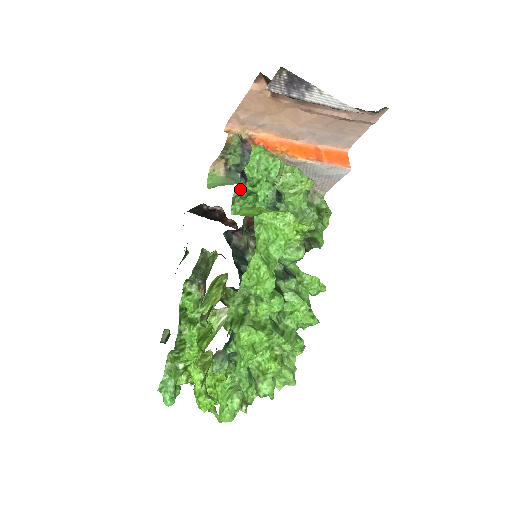
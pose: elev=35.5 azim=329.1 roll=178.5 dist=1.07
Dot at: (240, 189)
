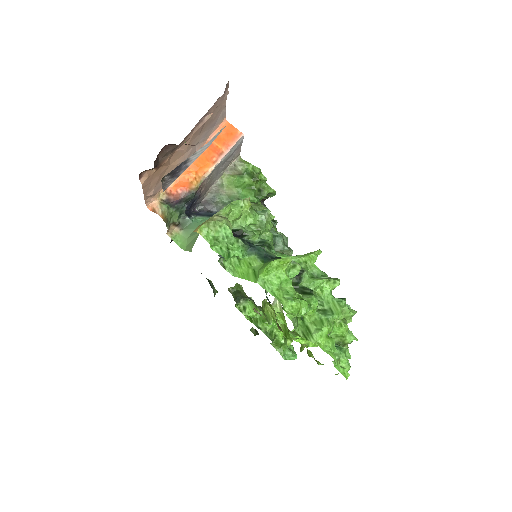
Dot at: occluded
